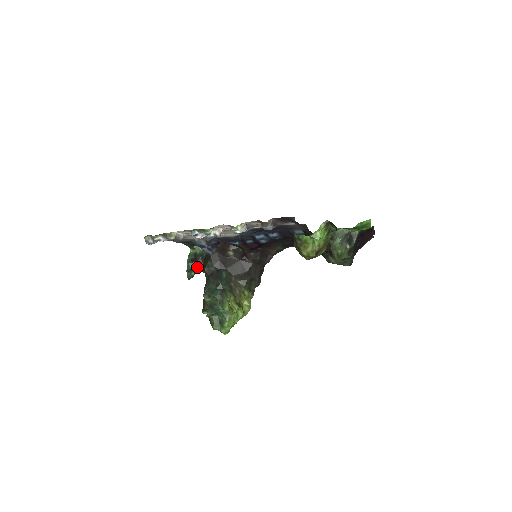
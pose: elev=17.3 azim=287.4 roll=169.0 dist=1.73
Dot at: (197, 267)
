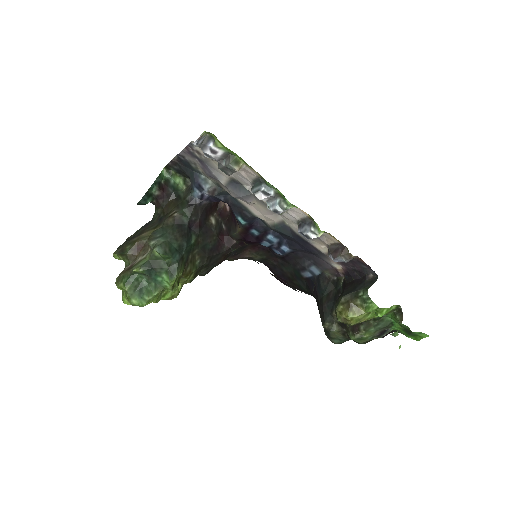
Dot at: (159, 198)
